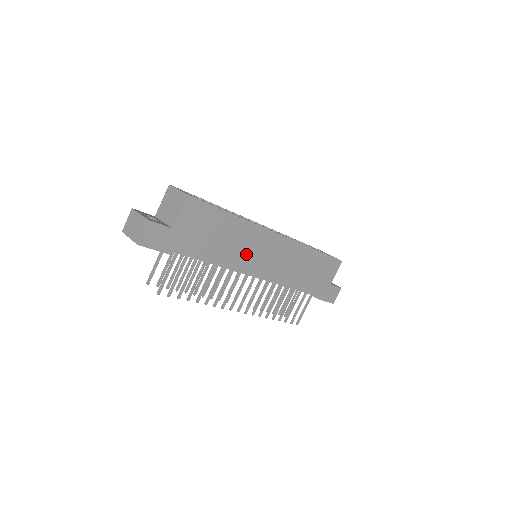
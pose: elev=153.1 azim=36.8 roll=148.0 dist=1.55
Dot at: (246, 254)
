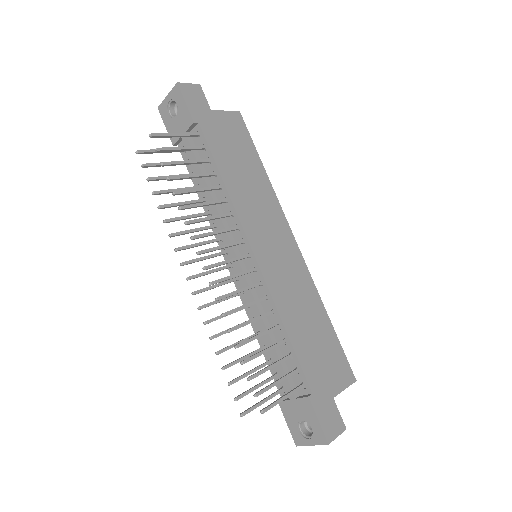
Dot at: (255, 214)
